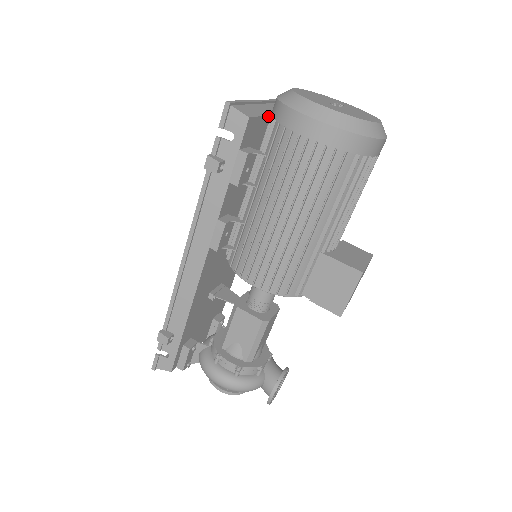
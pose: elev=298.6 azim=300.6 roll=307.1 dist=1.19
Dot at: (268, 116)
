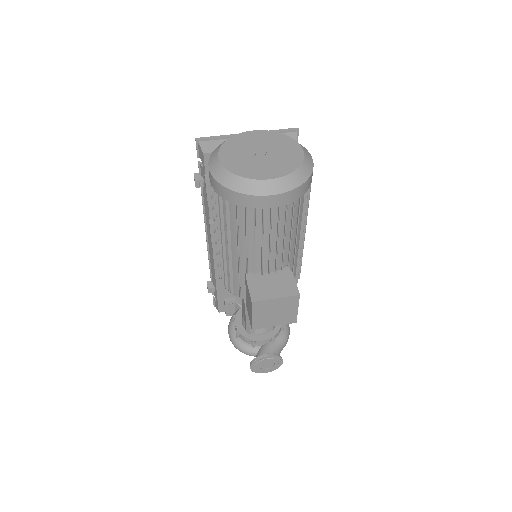
Dot at: occluded
